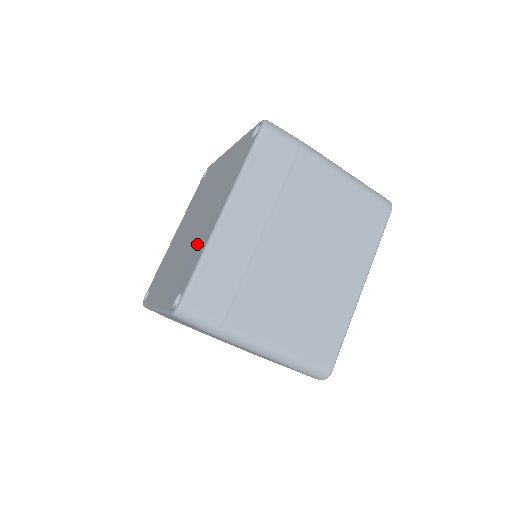
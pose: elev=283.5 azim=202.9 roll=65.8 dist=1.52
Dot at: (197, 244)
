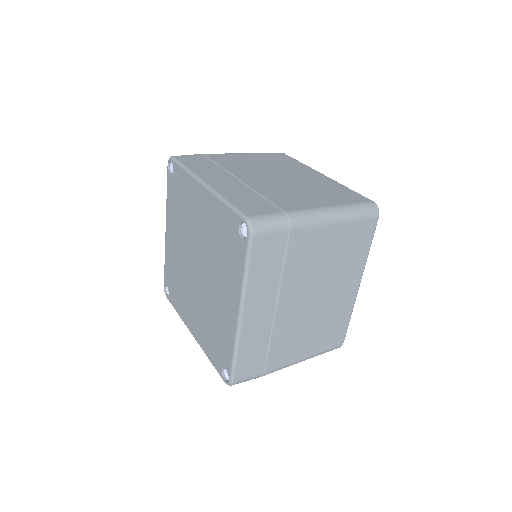
Dot at: (213, 227)
